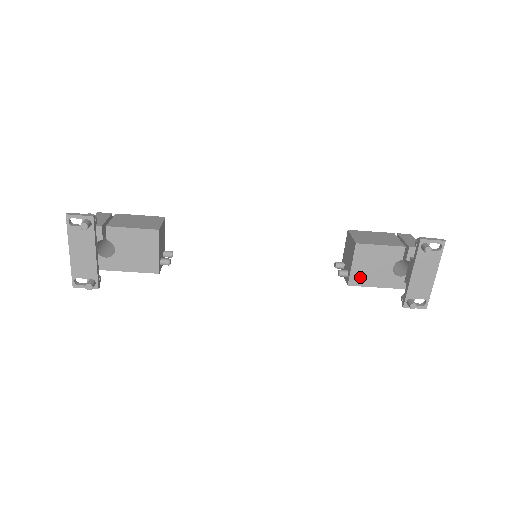
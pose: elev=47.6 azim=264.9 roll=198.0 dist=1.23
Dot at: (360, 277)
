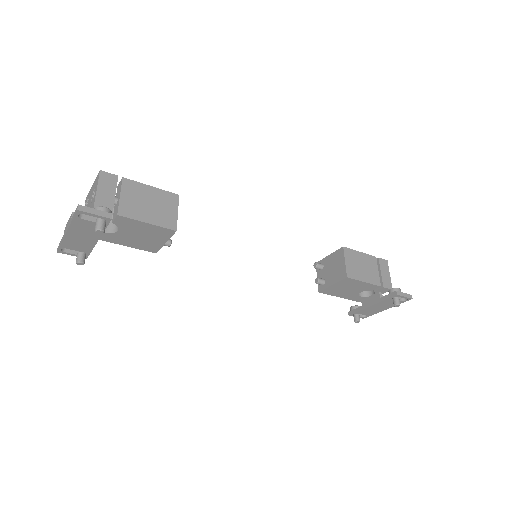
Dot at: (332, 291)
